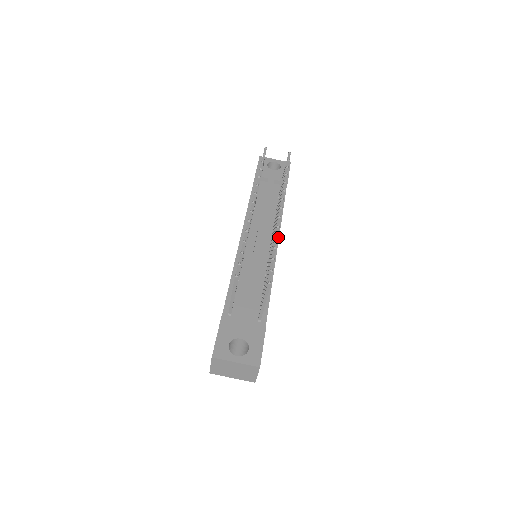
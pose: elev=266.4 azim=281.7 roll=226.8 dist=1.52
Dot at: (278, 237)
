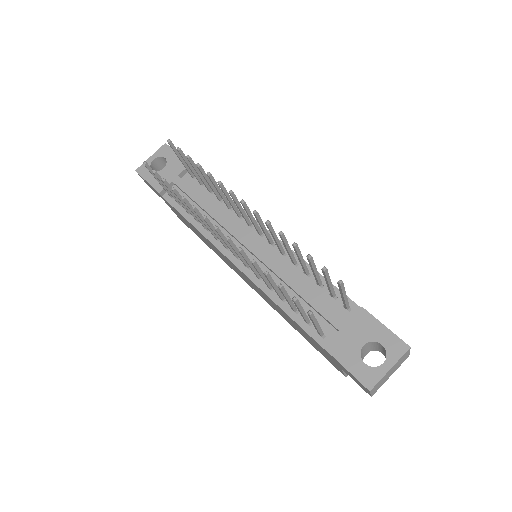
Dot at: occluded
